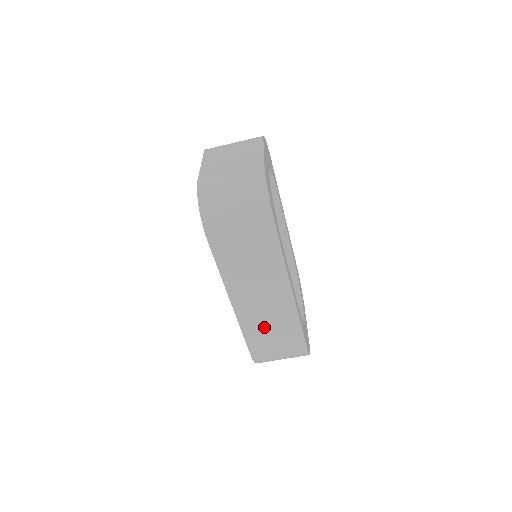
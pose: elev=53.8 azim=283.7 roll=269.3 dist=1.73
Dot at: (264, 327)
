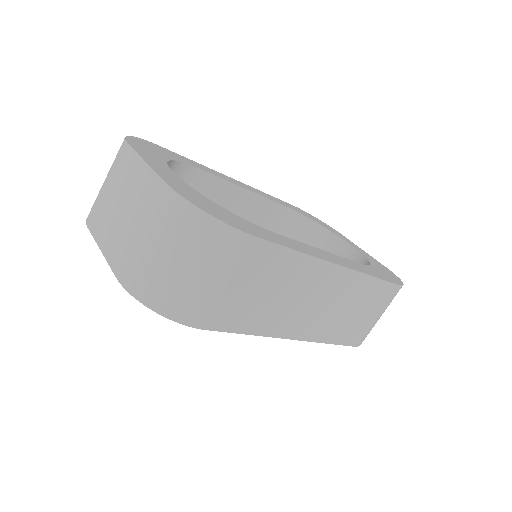
Dot at: (342, 318)
